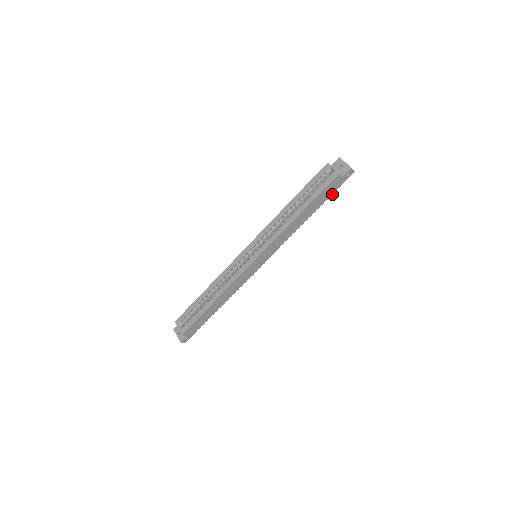
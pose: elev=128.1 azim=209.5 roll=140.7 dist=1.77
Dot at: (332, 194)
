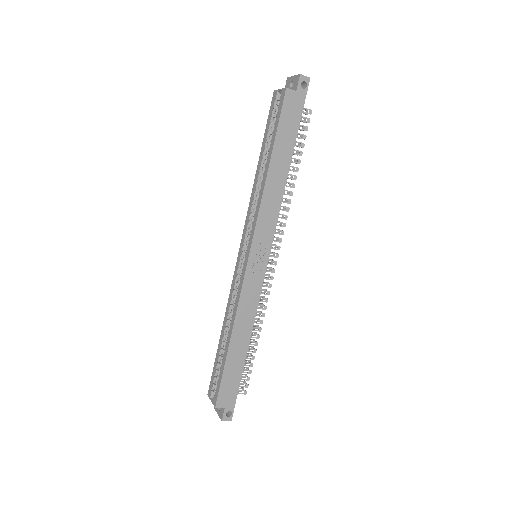
Dot at: occluded
